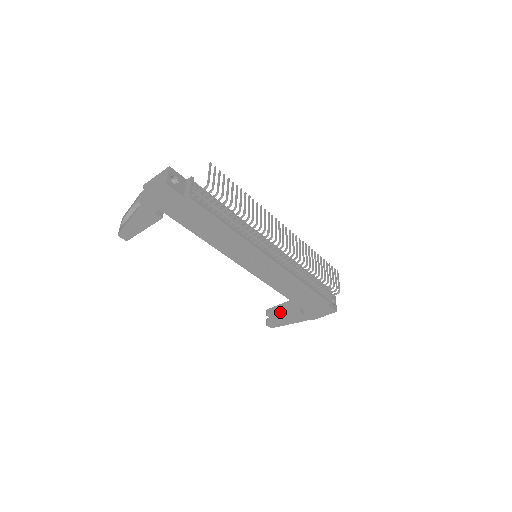
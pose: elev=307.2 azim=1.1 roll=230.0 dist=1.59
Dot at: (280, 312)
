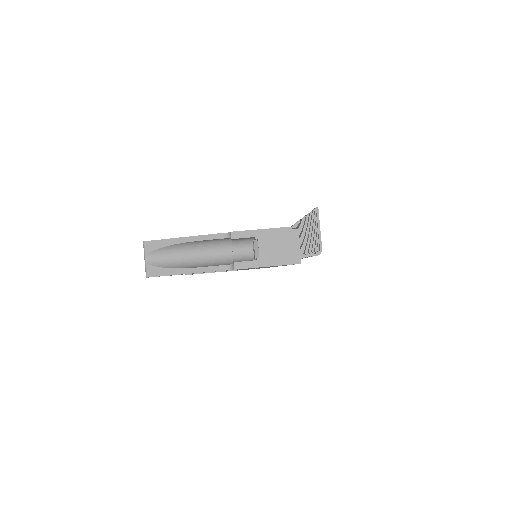
Dot at: occluded
